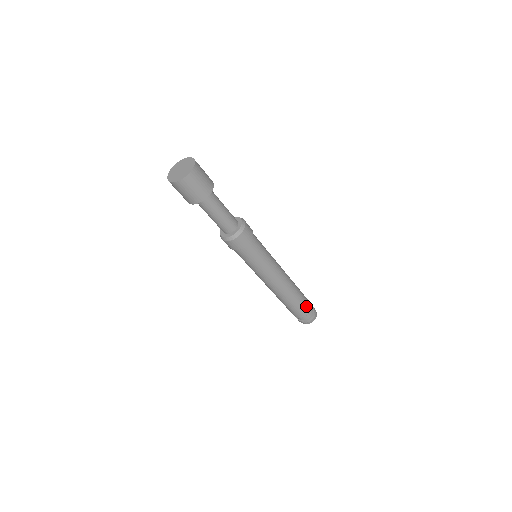
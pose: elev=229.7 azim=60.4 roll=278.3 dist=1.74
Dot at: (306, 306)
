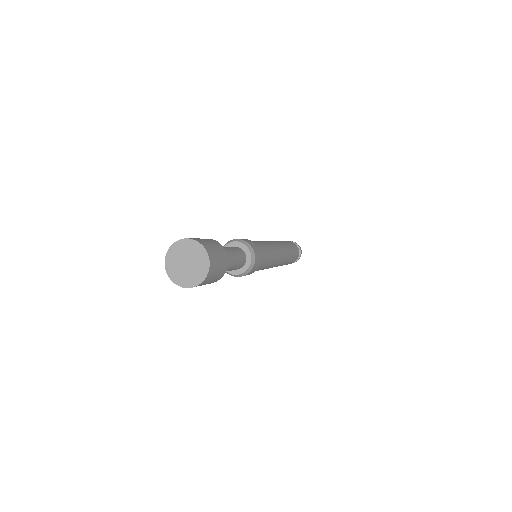
Dot at: (296, 250)
